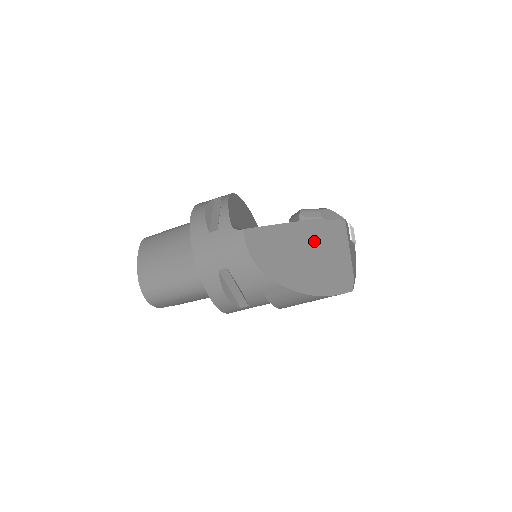
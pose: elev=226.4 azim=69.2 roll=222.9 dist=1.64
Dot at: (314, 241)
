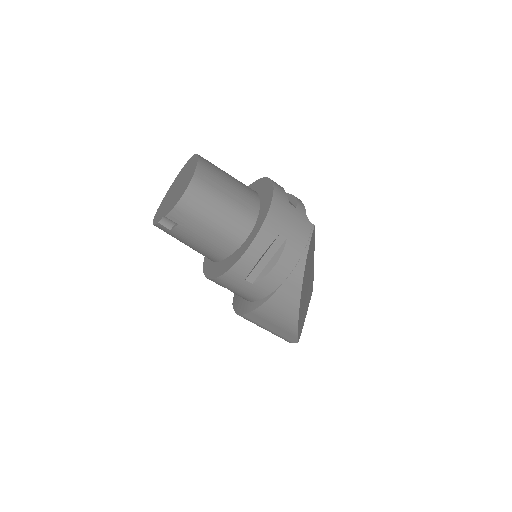
Dot at: occluded
